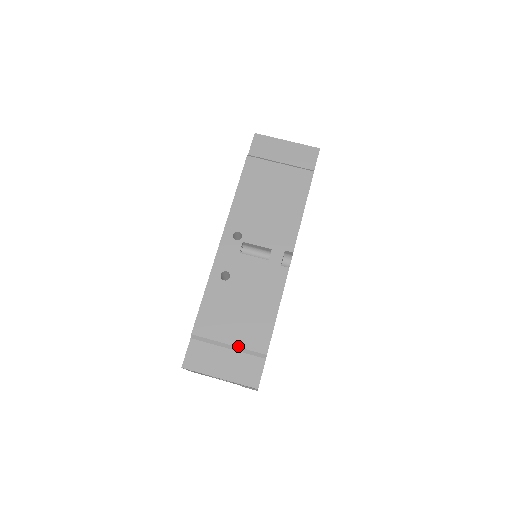
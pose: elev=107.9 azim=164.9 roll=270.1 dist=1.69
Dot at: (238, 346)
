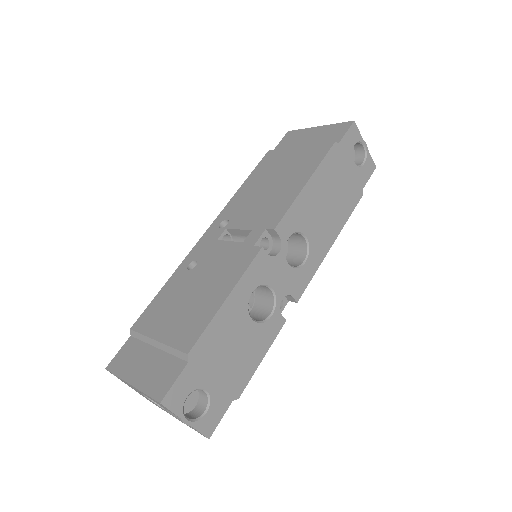
Dot at: (164, 342)
